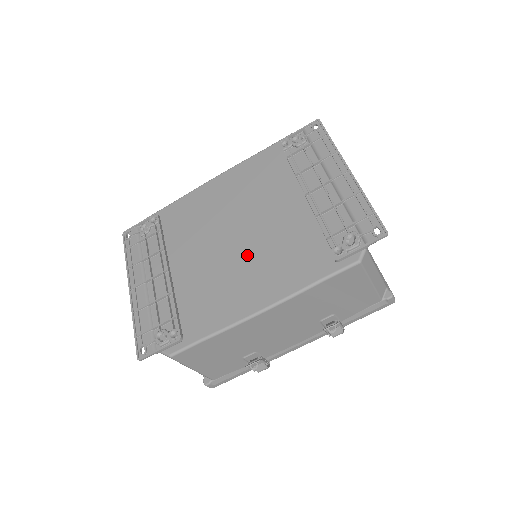
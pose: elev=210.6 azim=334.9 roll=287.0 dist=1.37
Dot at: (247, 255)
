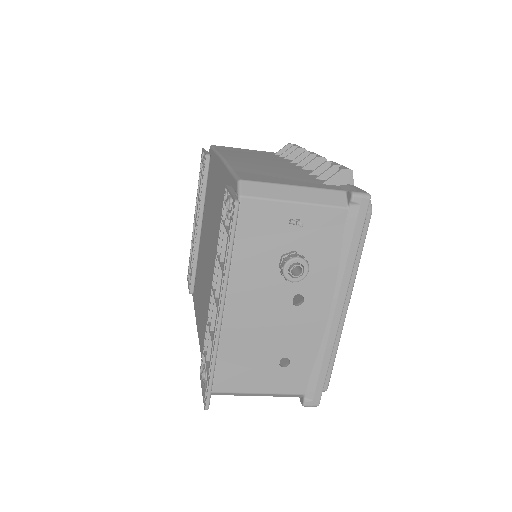
Dot at: (205, 282)
